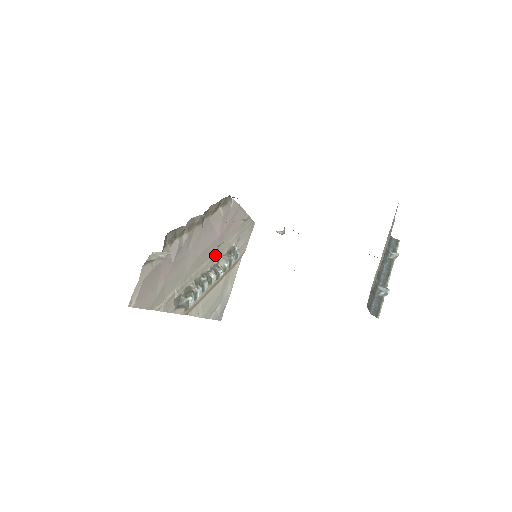
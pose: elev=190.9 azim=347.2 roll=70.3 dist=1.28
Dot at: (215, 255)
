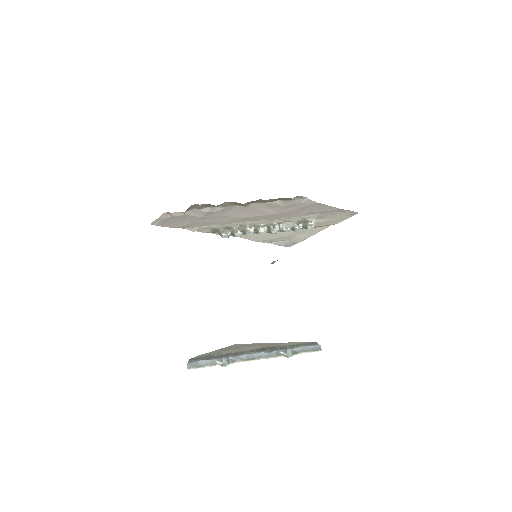
Dot at: (275, 219)
